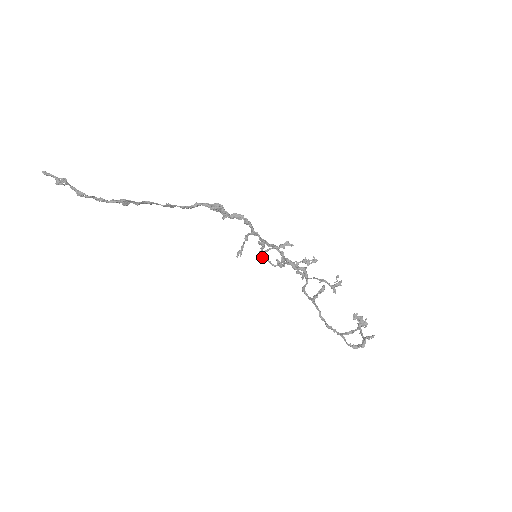
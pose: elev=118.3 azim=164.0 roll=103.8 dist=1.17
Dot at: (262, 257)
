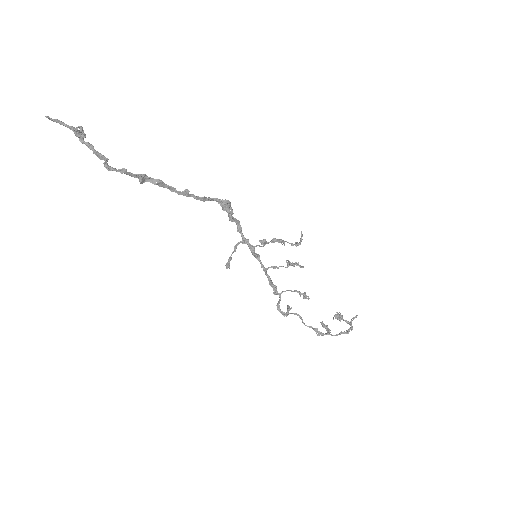
Dot at: (278, 241)
